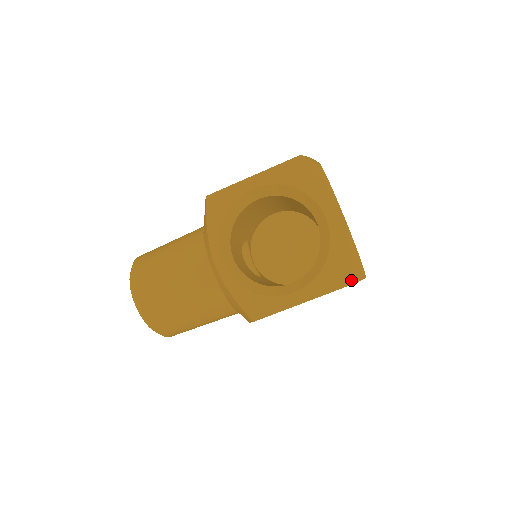
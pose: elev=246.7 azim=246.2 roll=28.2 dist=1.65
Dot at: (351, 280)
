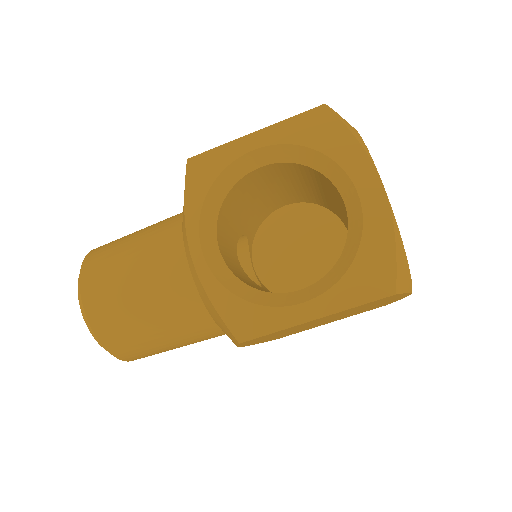
Dot at: (393, 288)
